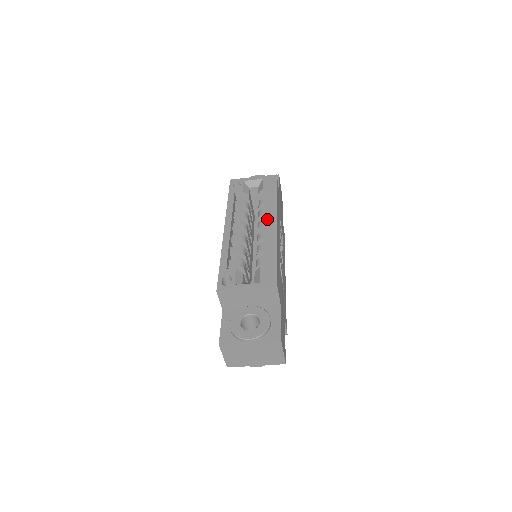
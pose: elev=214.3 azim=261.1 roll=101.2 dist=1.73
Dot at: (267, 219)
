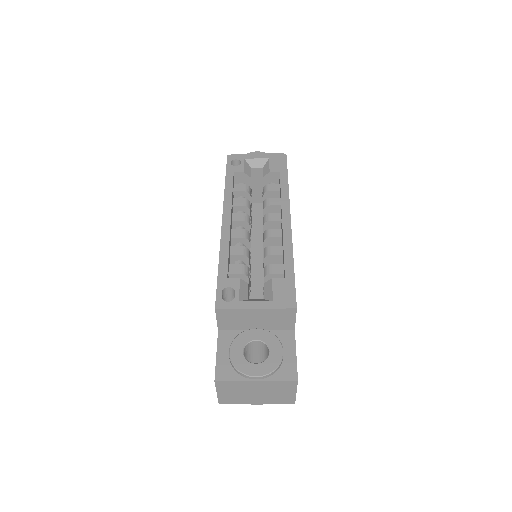
Dot at: (274, 211)
